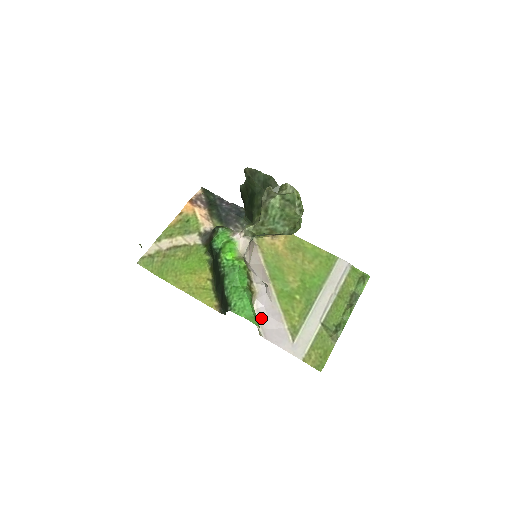
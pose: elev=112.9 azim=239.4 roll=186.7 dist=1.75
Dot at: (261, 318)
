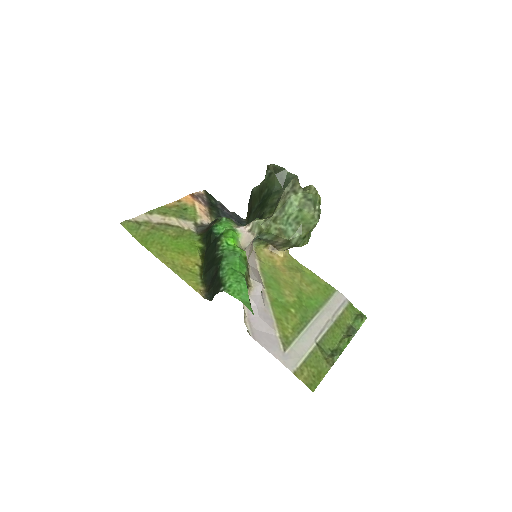
Dot at: (251, 317)
